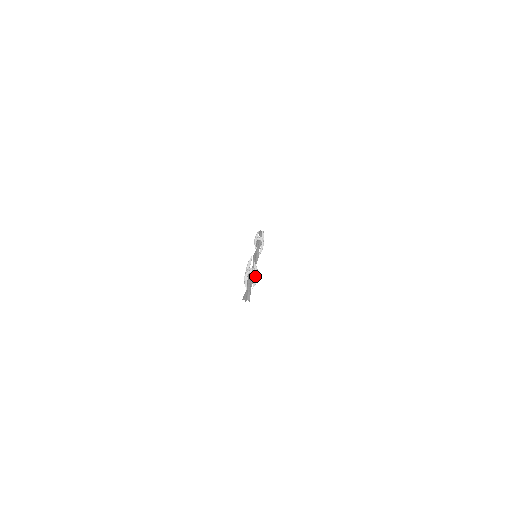
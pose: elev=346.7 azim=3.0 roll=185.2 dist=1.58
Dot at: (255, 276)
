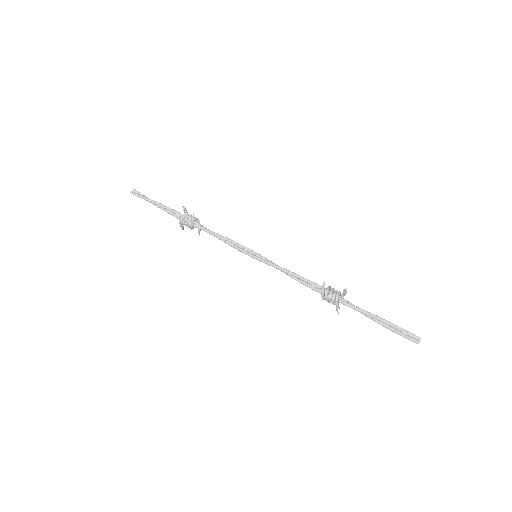
Dot at: (341, 296)
